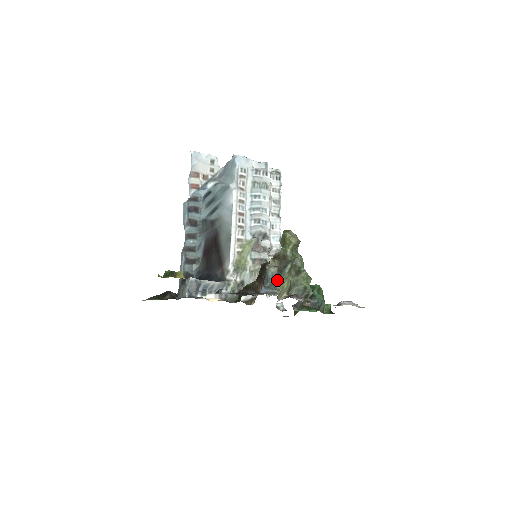
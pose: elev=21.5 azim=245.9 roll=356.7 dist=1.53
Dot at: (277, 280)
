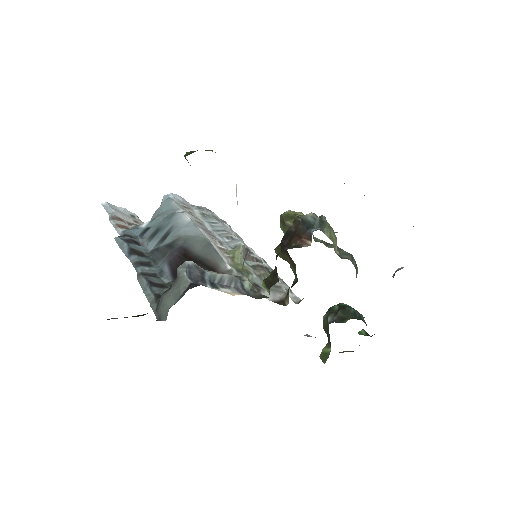
Dot at: (322, 226)
